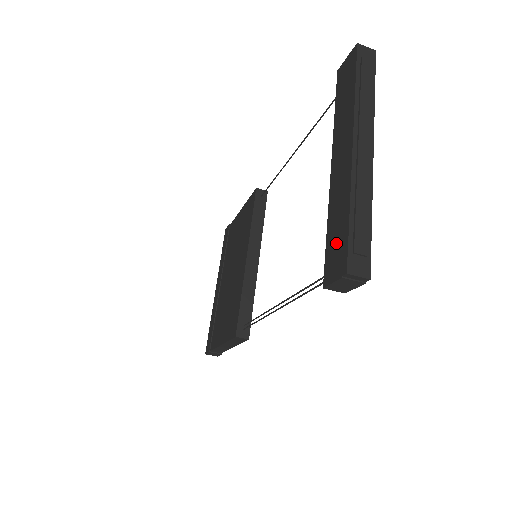
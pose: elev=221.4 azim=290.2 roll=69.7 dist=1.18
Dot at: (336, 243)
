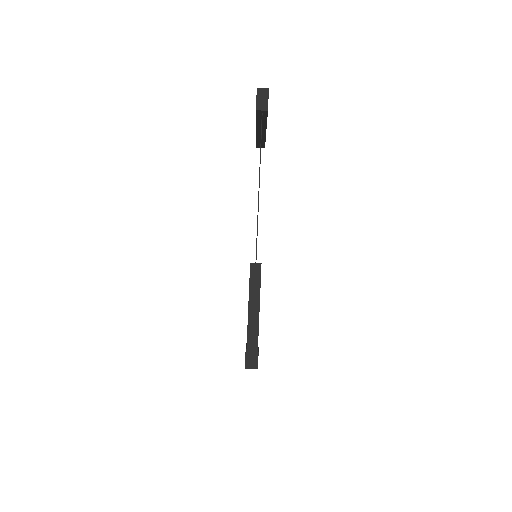
Dot at: occluded
